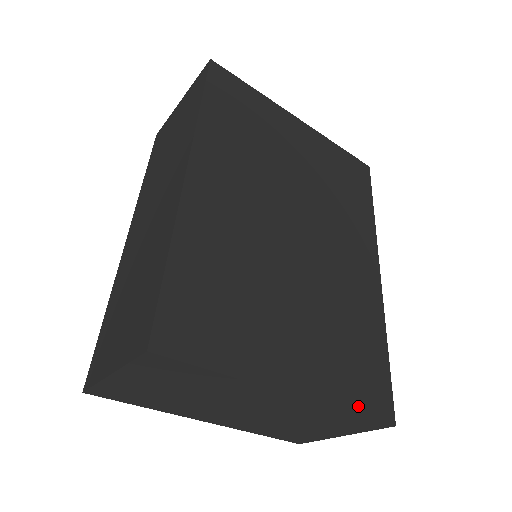
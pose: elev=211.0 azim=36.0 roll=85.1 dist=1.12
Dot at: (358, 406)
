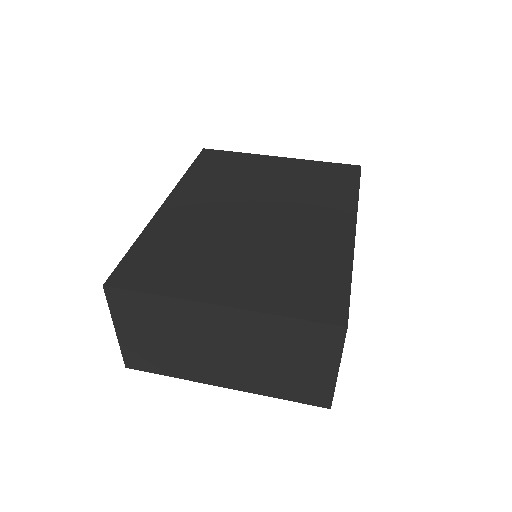
Dot at: (297, 313)
